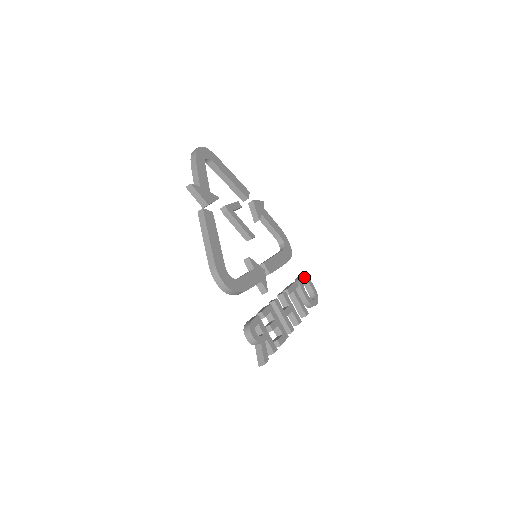
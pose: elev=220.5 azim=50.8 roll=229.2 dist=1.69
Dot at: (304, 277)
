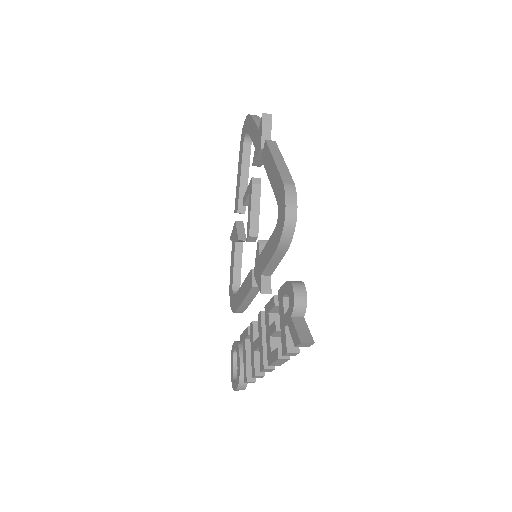
Dot at: occluded
